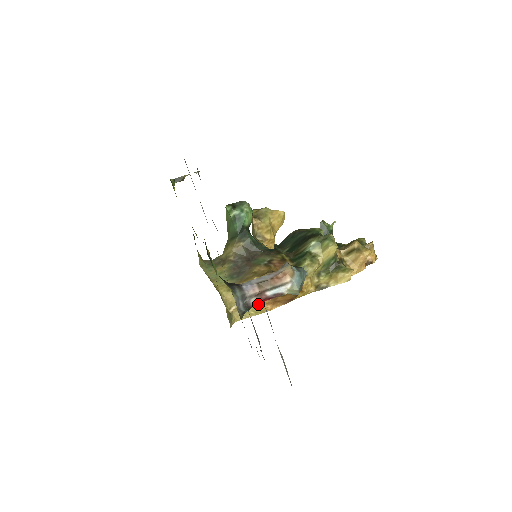
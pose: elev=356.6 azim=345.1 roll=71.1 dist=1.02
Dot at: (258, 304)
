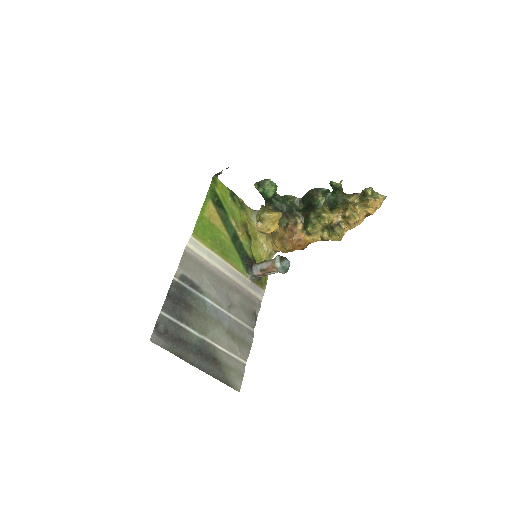
Dot at: occluded
